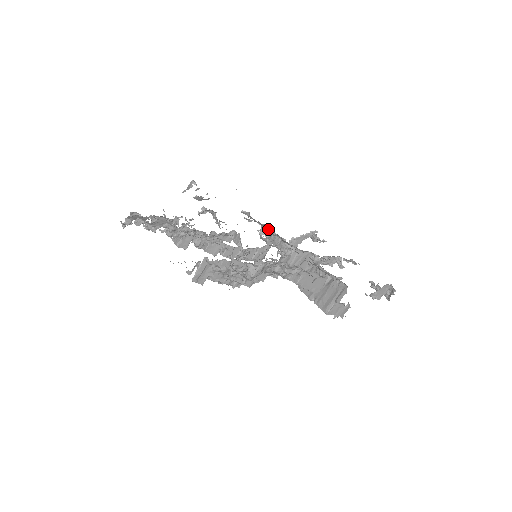
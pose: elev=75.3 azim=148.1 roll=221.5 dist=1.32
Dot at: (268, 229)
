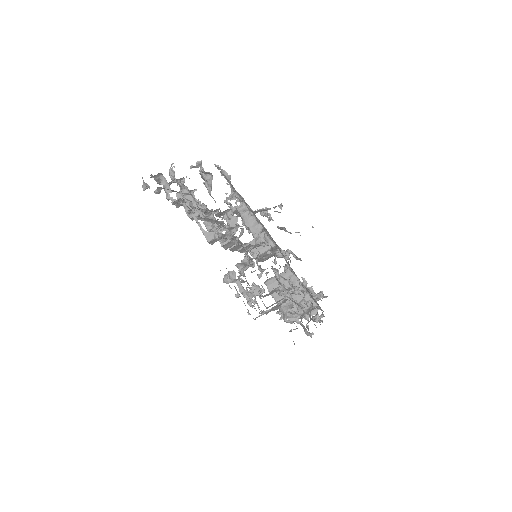
Dot at: occluded
